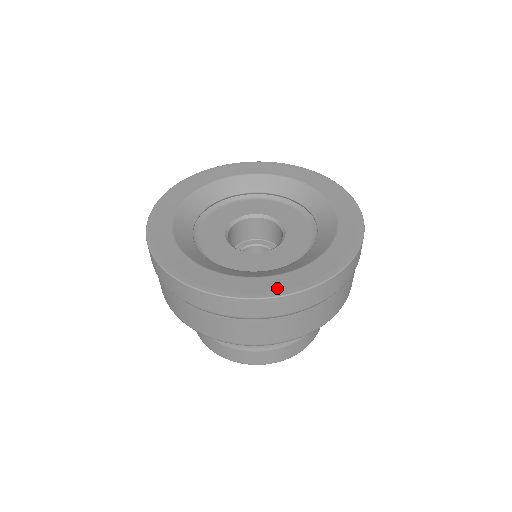
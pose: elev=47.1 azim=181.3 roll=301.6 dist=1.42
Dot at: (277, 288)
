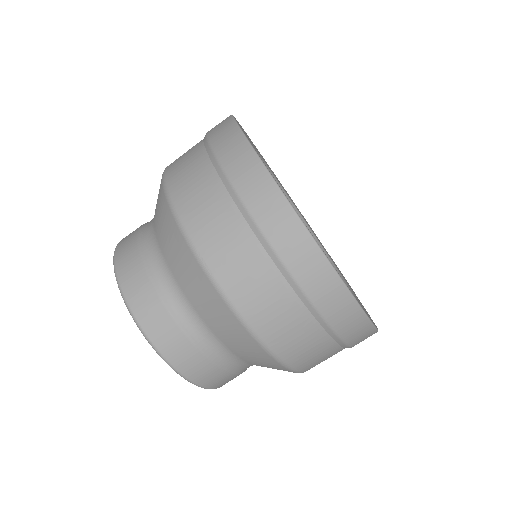
Dot at: occluded
